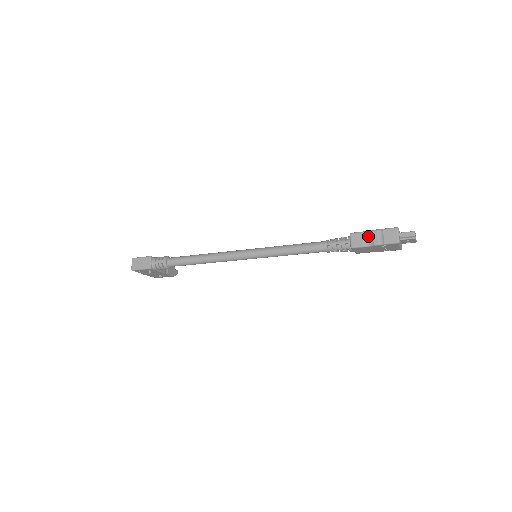
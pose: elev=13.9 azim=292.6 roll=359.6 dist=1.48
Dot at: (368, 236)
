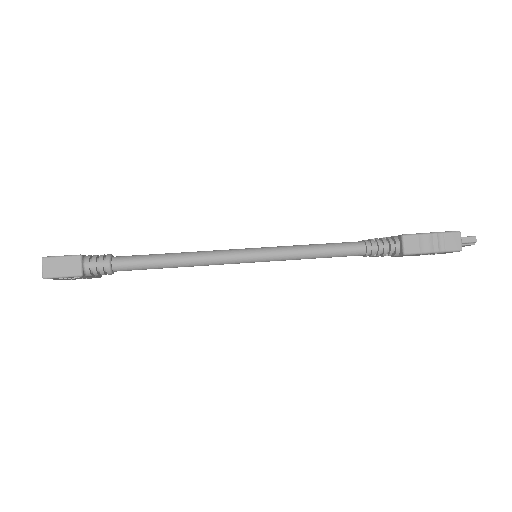
Dot at: (425, 240)
